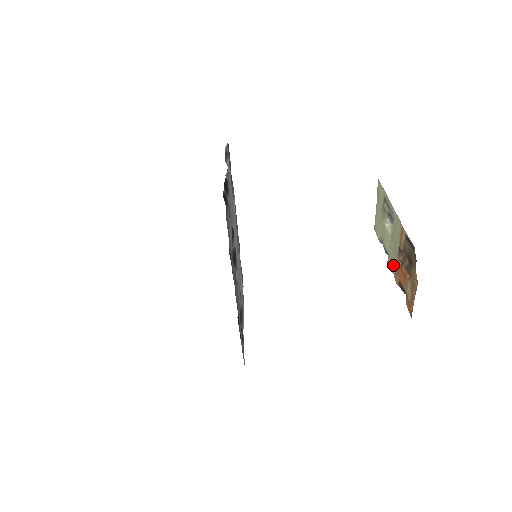
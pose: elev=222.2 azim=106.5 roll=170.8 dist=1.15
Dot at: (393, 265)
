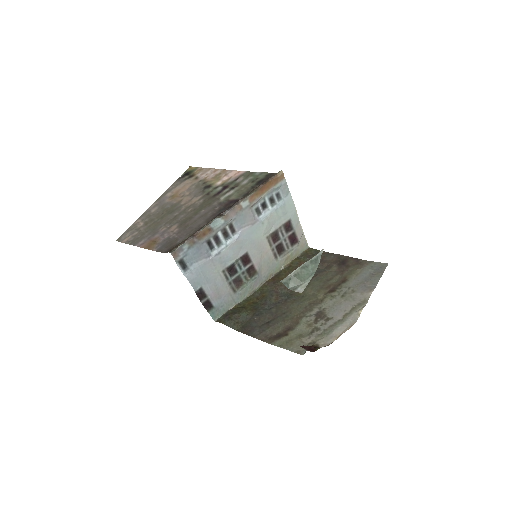
Dot at: occluded
